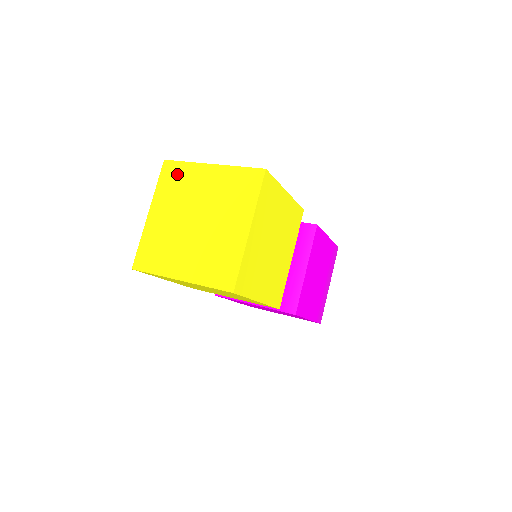
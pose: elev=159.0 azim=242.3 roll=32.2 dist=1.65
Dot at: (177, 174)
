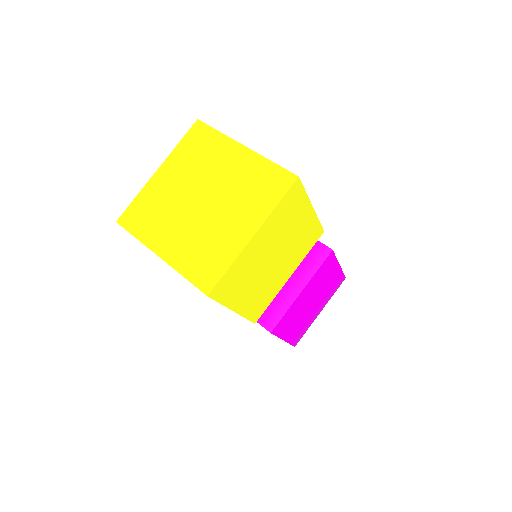
Dot at: (204, 141)
